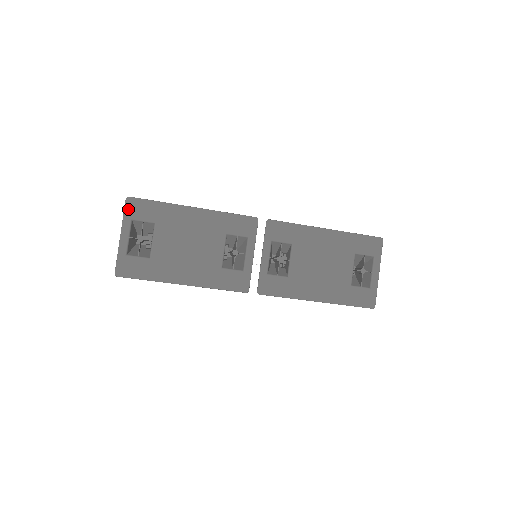
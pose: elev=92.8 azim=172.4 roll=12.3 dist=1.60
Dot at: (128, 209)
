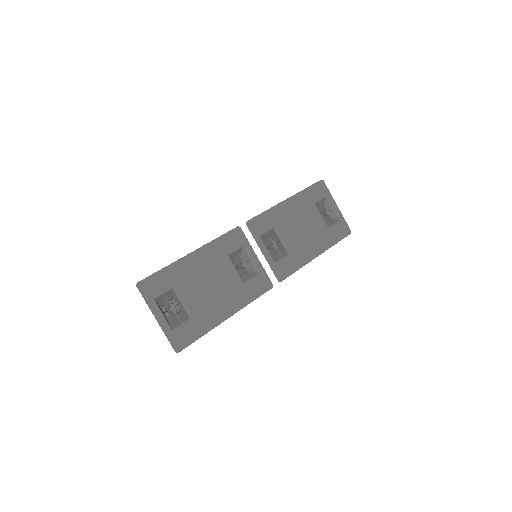
Dot at: (145, 293)
